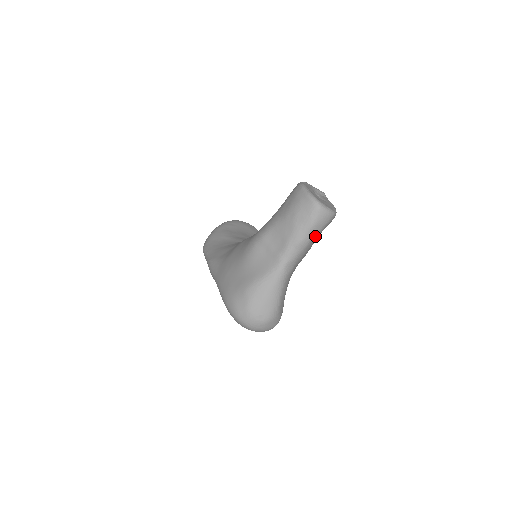
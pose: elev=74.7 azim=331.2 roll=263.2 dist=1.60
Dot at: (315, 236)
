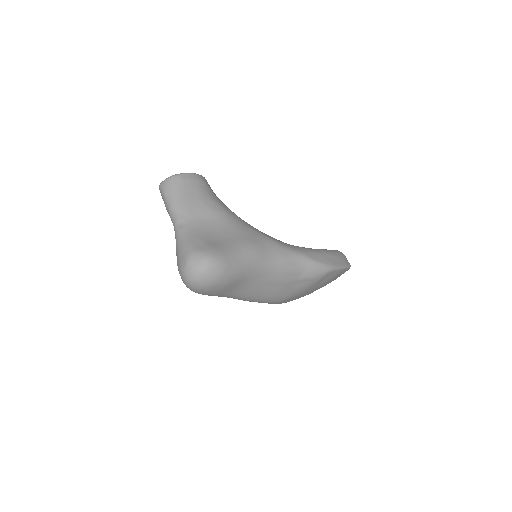
Dot at: (174, 196)
